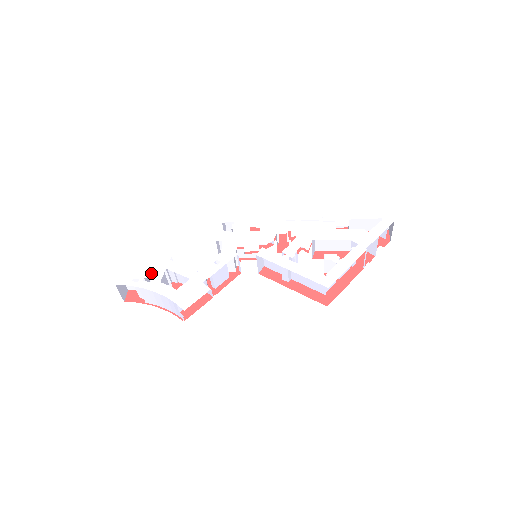
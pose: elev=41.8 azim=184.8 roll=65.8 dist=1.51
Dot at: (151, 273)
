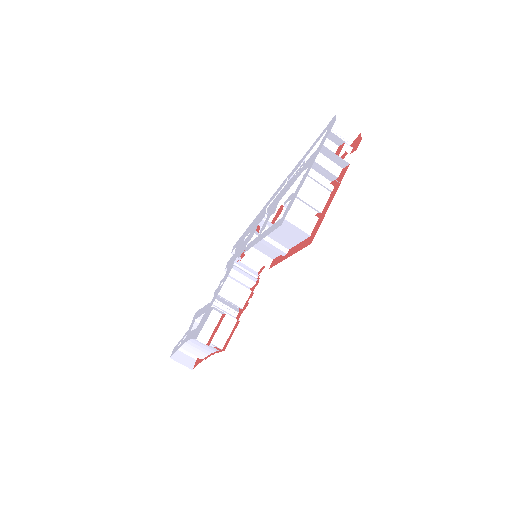
Dot at: (187, 331)
